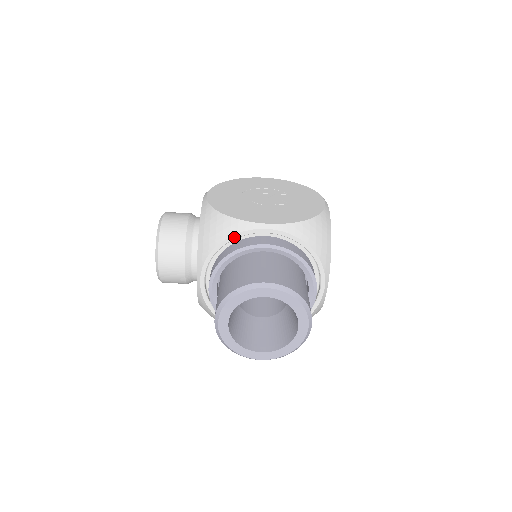
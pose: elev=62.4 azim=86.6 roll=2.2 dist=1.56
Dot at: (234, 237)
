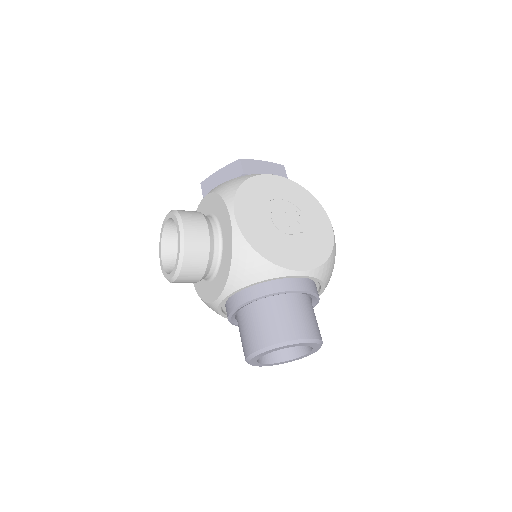
Dot at: (270, 280)
